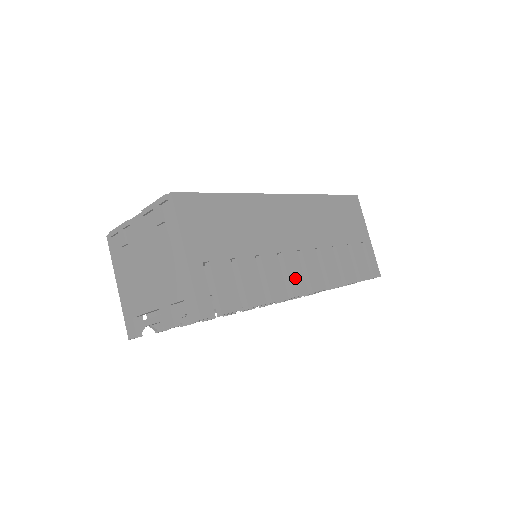
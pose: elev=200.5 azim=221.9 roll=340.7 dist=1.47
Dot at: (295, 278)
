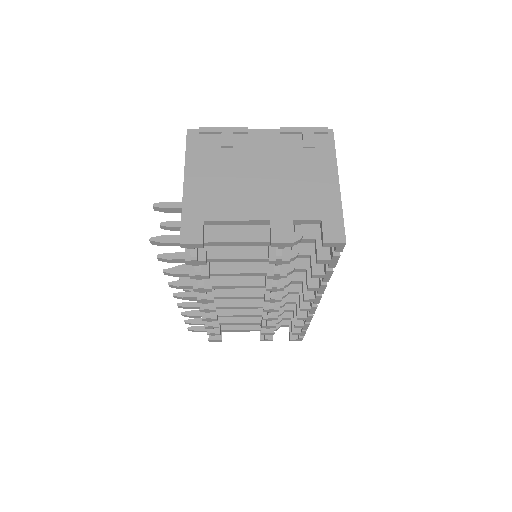
Dot at: occluded
